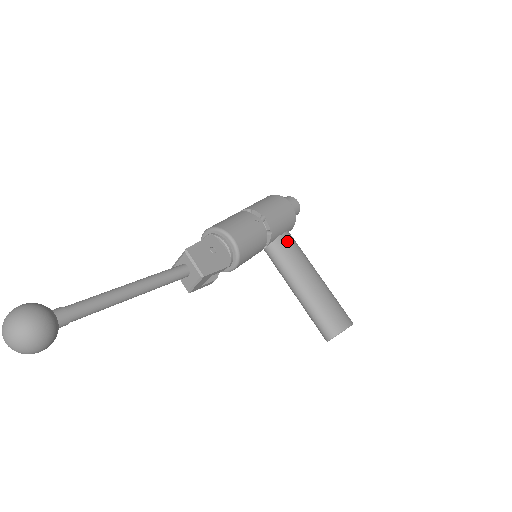
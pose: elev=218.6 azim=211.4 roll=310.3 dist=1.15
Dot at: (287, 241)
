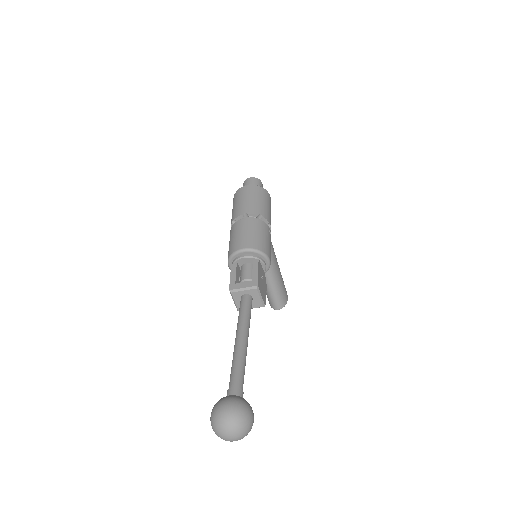
Dot at: occluded
